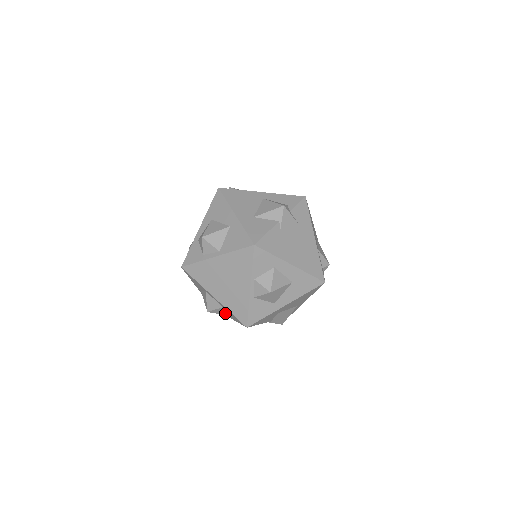
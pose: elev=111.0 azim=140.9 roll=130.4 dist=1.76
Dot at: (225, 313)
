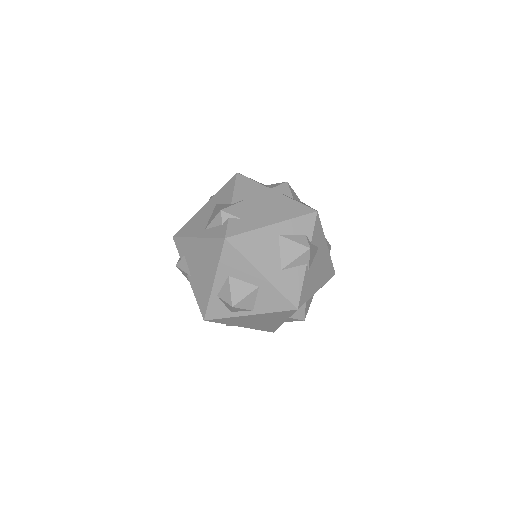
Dot at: occluded
